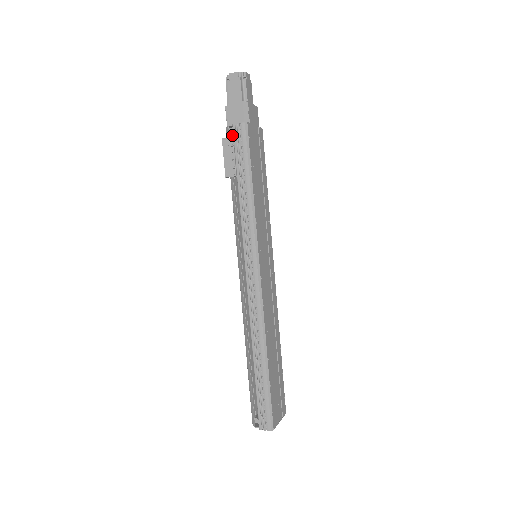
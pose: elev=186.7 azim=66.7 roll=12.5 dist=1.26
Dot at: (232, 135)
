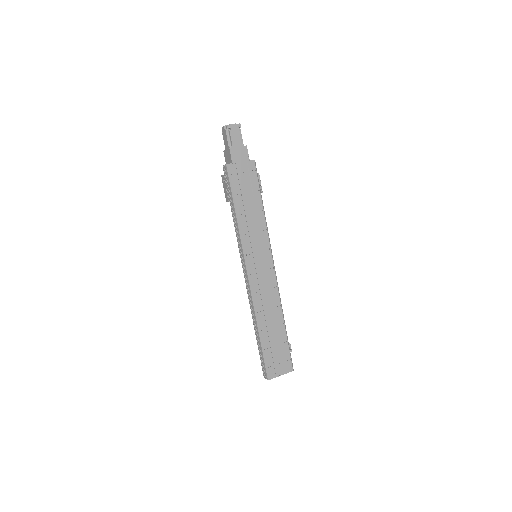
Dot at: occluded
